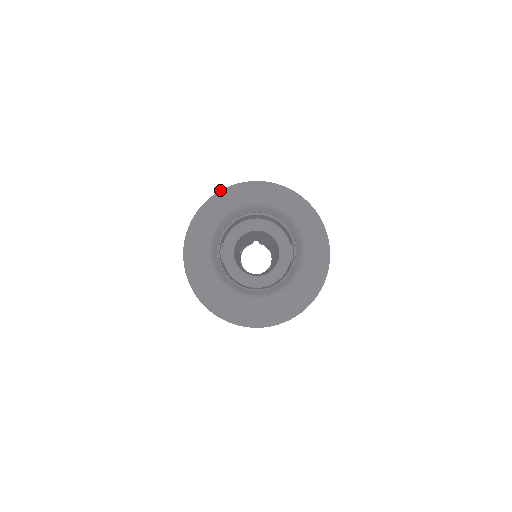
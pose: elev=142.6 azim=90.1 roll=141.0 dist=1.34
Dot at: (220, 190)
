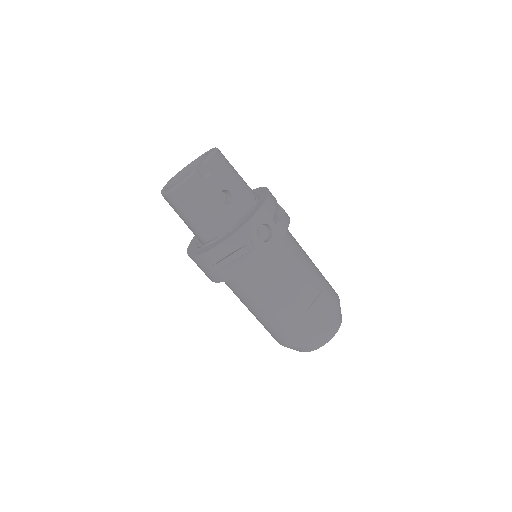
Dot at: occluded
